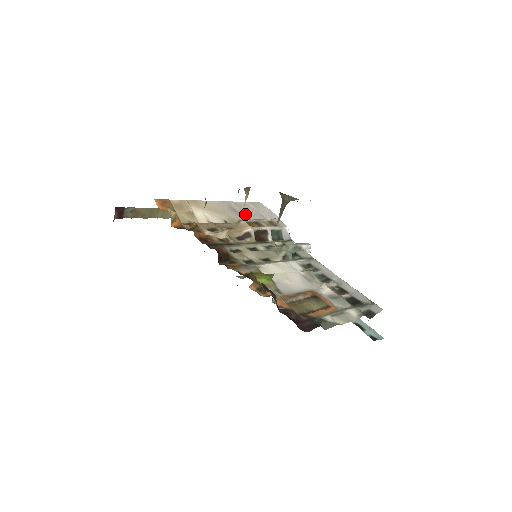
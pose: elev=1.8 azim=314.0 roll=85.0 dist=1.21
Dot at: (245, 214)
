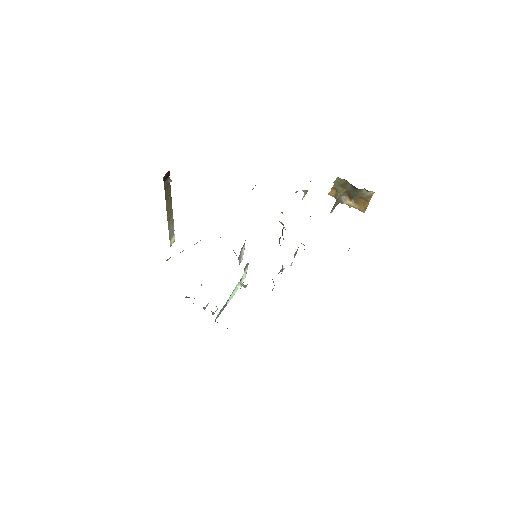
Dot at: occluded
